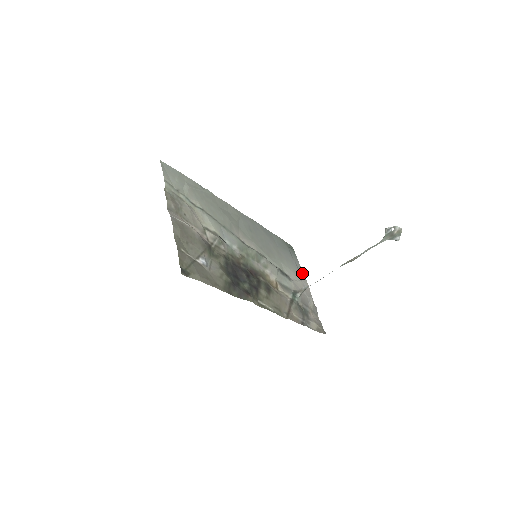
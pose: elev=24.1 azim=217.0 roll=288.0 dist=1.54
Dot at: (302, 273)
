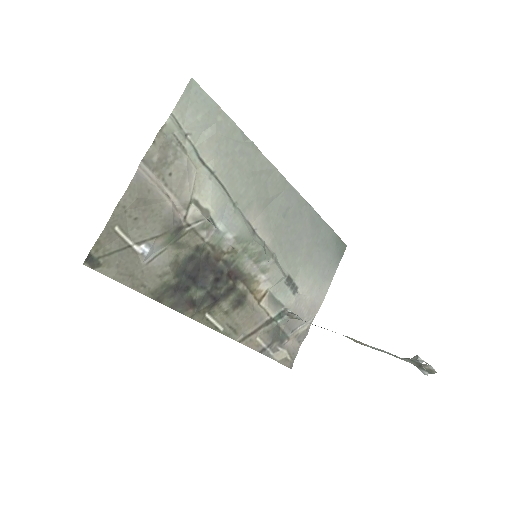
Dot at: (327, 286)
